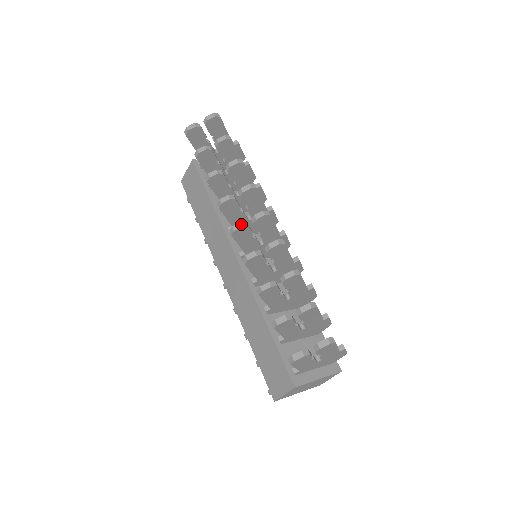
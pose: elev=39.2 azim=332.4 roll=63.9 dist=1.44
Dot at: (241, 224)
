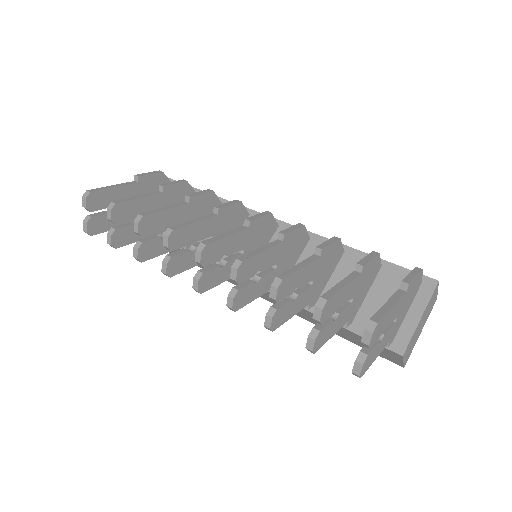
Dot at: (195, 280)
